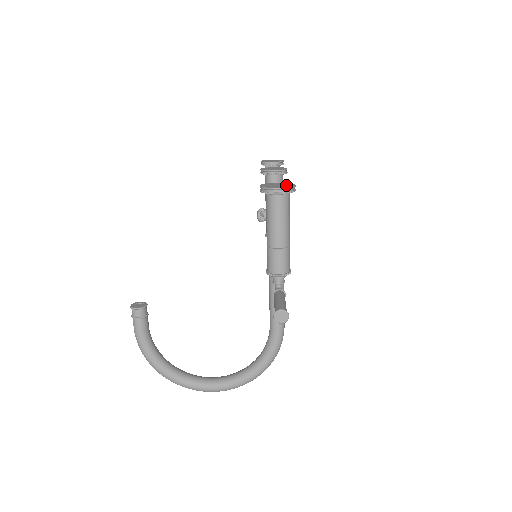
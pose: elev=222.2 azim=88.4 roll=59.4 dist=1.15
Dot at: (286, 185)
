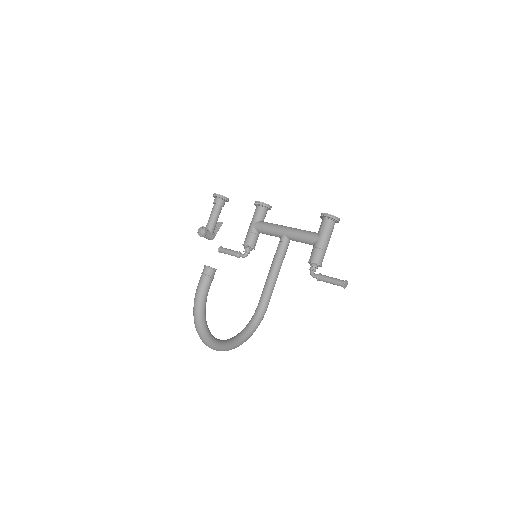
Dot at: occluded
